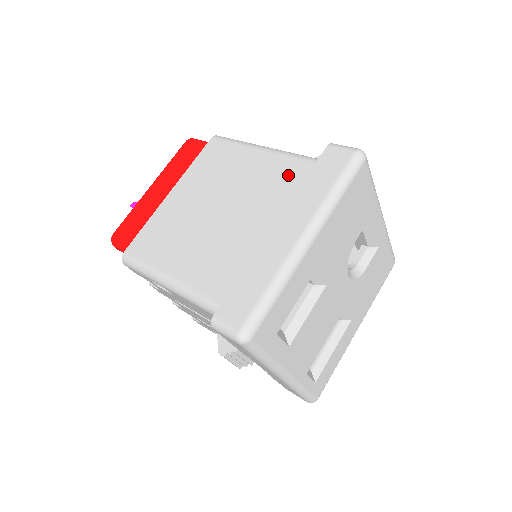
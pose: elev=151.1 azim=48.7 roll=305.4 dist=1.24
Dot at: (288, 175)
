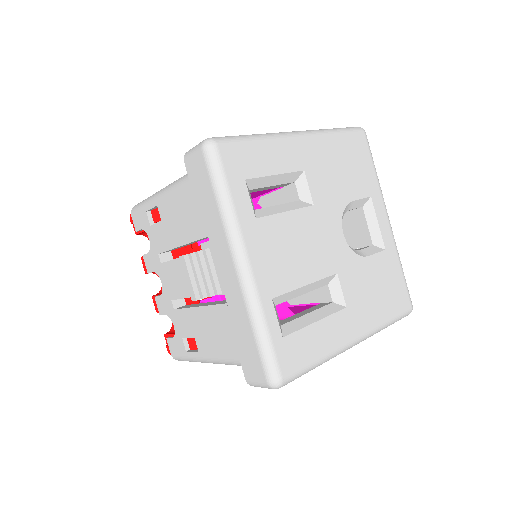
Dot at: occluded
